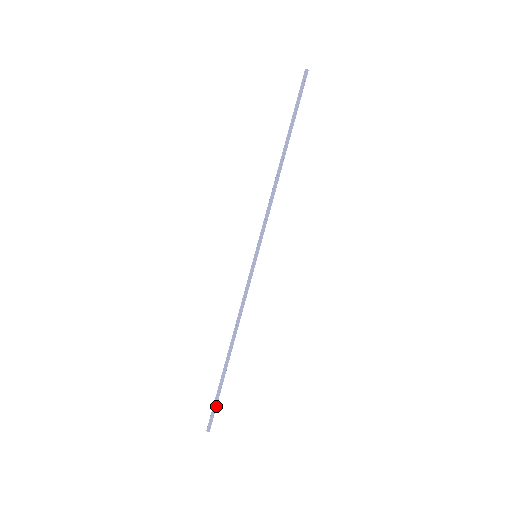
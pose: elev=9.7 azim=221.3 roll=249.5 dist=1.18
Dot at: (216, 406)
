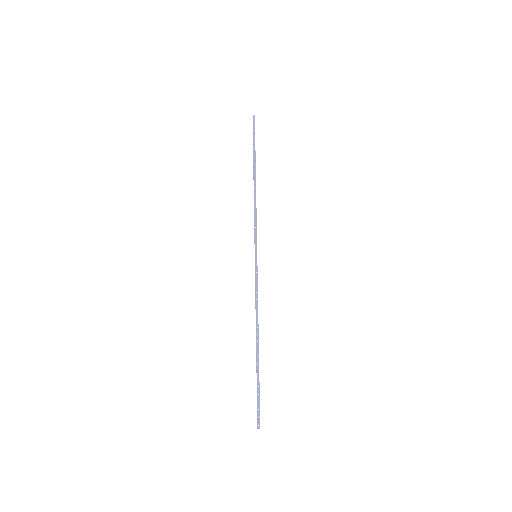
Dot at: (259, 400)
